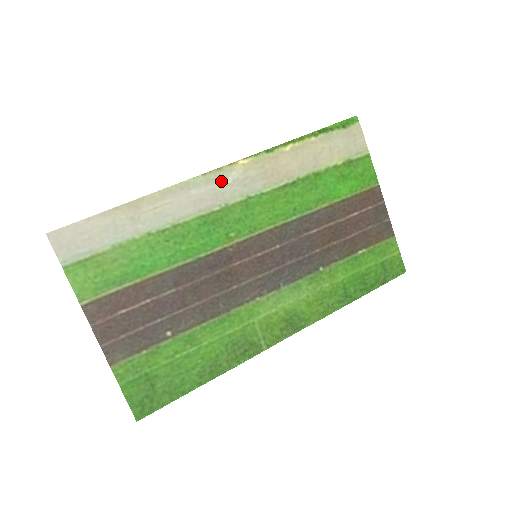
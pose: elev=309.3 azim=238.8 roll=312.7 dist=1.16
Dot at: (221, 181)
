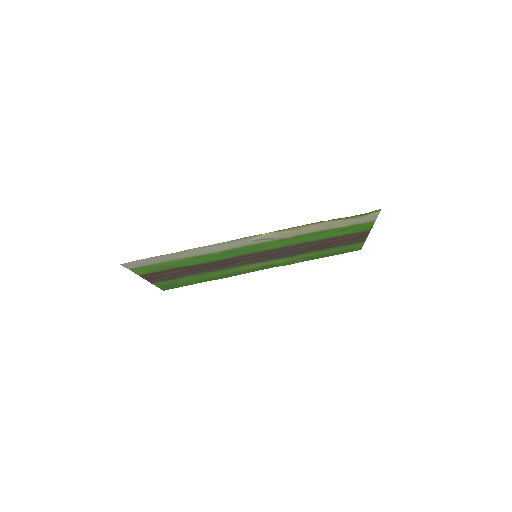
Dot at: (246, 240)
